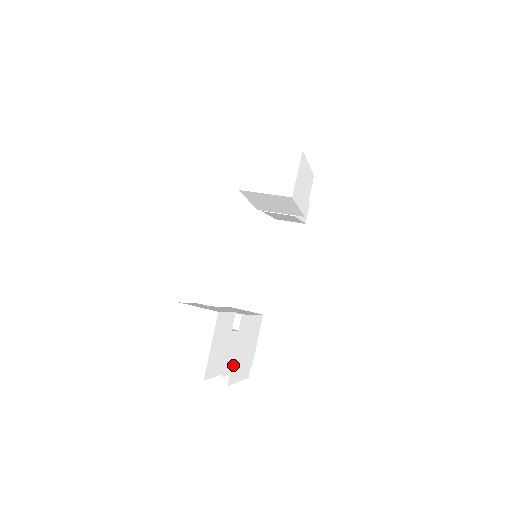
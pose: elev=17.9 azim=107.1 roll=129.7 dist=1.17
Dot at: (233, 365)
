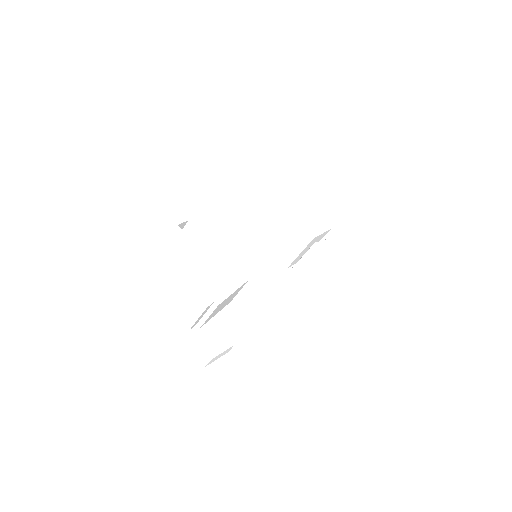
Dot at: (174, 254)
